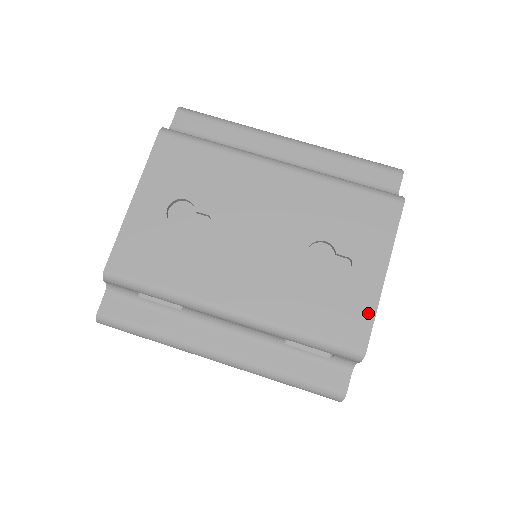
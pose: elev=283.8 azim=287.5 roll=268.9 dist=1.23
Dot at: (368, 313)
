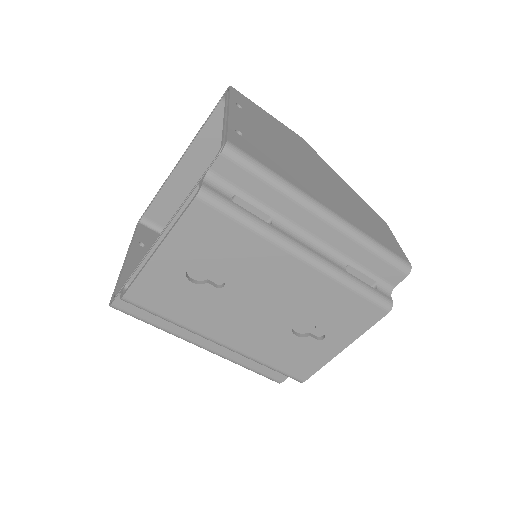
Dot at: (318, 365)
